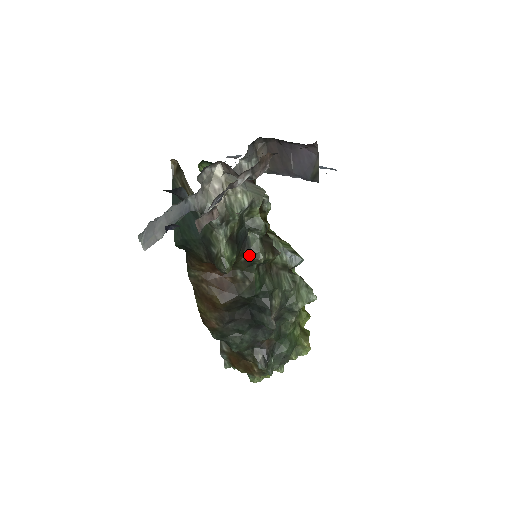
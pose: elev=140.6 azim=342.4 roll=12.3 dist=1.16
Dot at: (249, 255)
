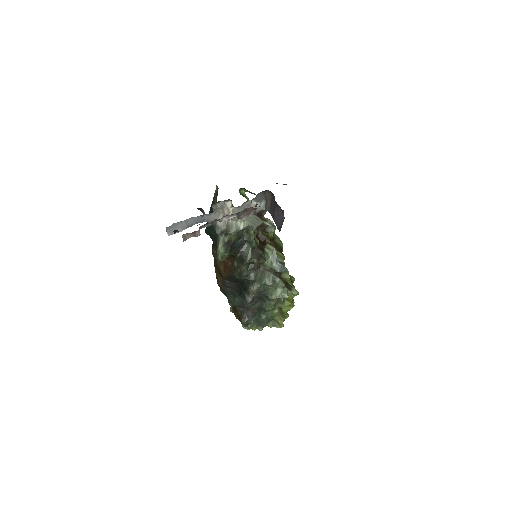
Dot at: (242, 255)
